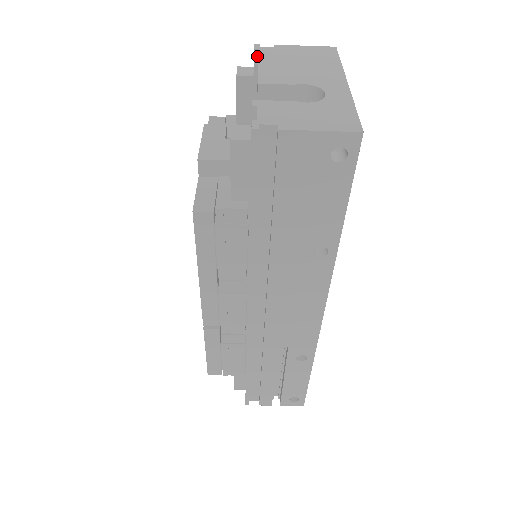
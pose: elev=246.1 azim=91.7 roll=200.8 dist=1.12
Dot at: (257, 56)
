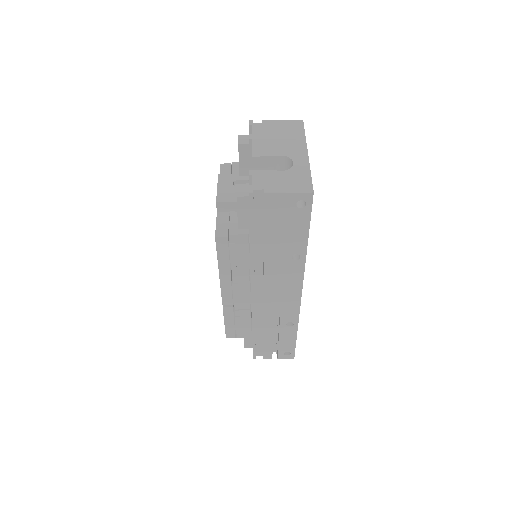
Dot at: (251, 129)
